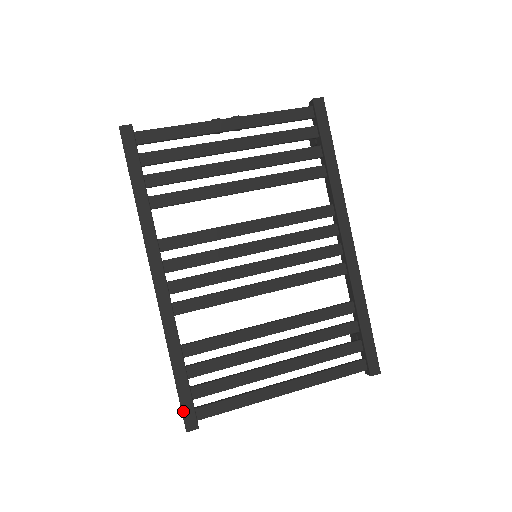
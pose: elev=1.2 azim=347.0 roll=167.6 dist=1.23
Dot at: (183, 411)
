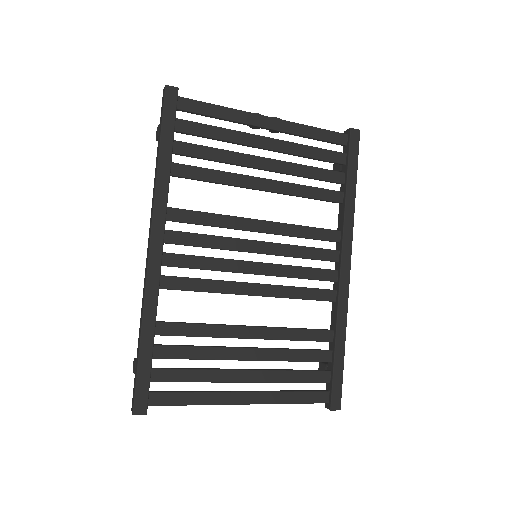
Dot at: (136, 391)
